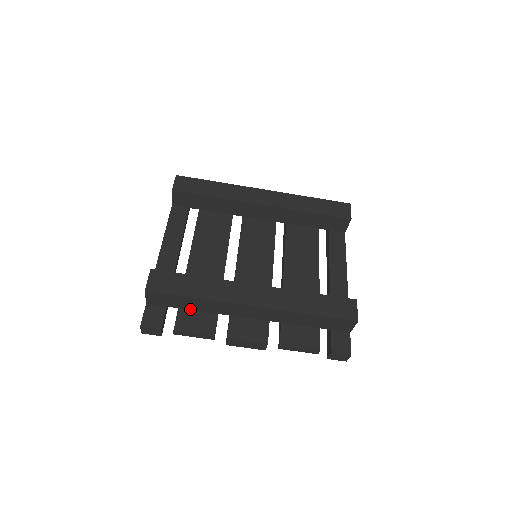
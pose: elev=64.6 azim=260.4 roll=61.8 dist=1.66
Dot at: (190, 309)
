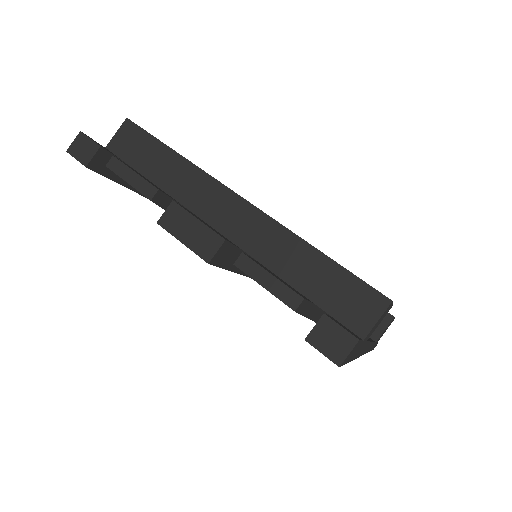
Dot at: (149, 179)
